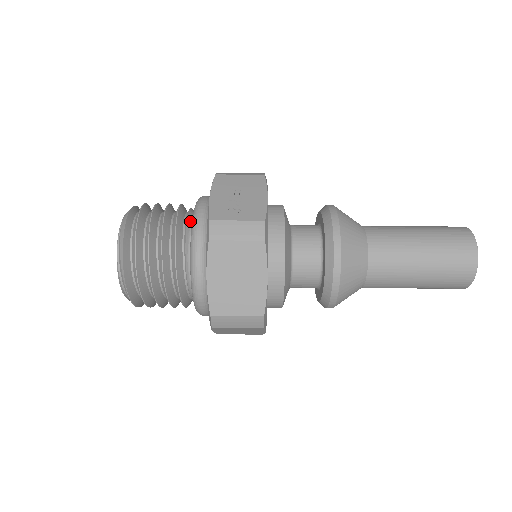
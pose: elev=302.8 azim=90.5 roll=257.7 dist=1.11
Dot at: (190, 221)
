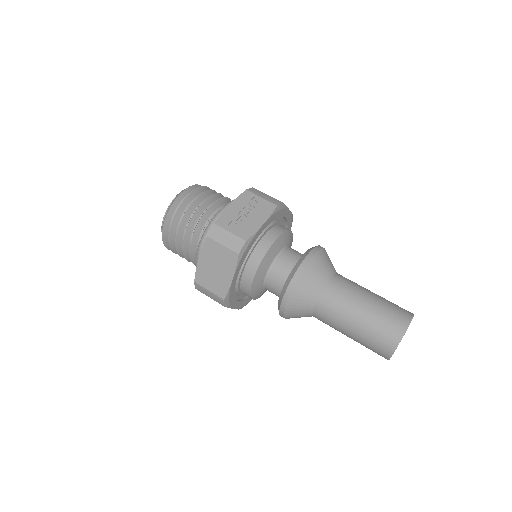
Dot at: occluded
